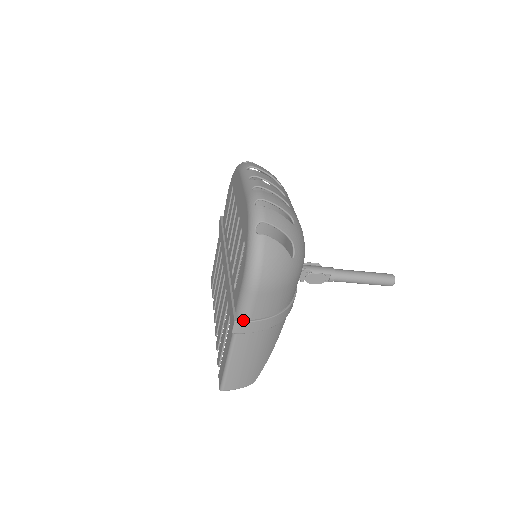
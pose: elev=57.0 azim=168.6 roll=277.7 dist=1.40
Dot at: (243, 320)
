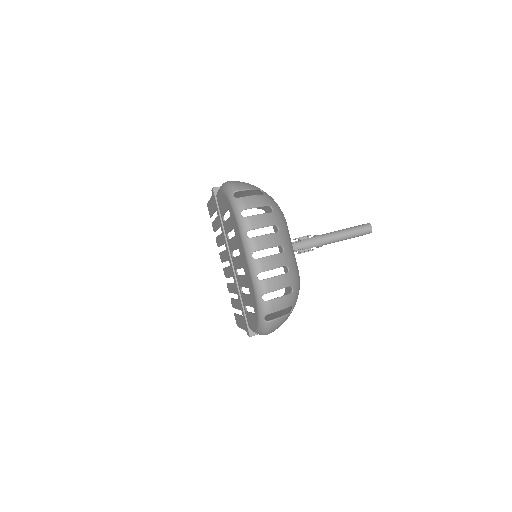
Dot at: (255, 334)
